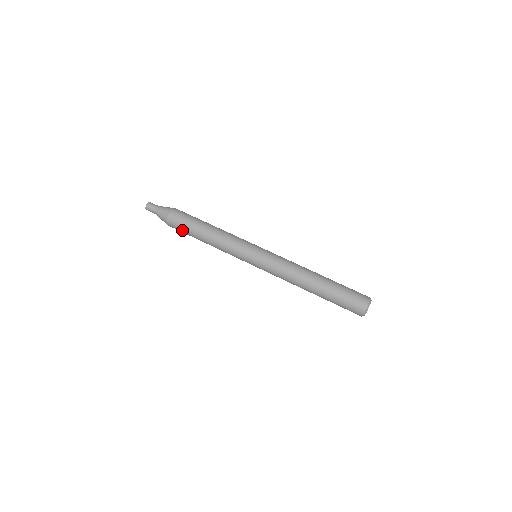
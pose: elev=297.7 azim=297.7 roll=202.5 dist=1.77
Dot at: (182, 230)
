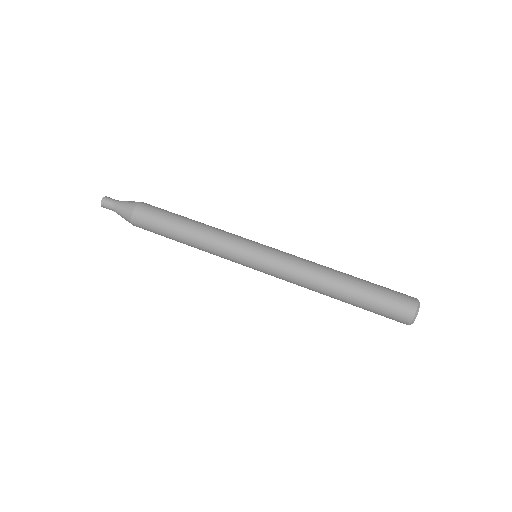
Dot at: (155, 233)
